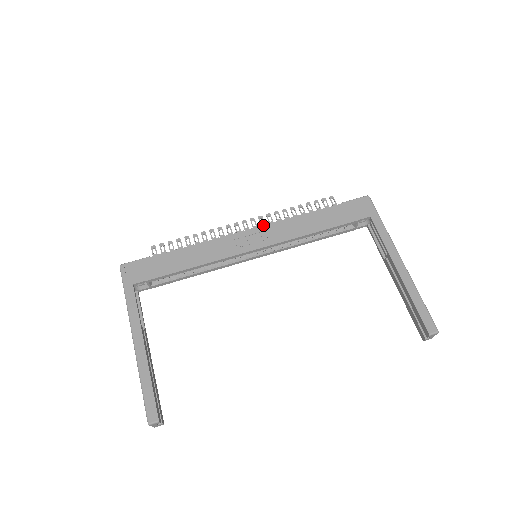
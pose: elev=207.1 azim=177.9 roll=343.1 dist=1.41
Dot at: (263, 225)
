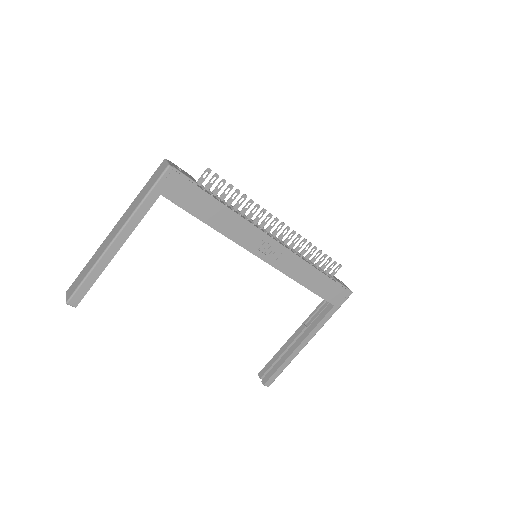
Dot at: (287, 248)
